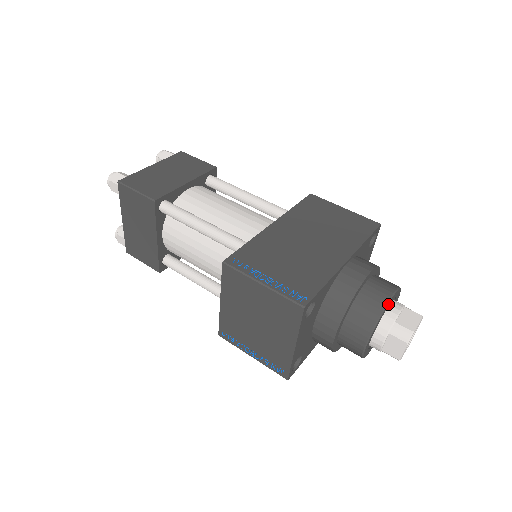
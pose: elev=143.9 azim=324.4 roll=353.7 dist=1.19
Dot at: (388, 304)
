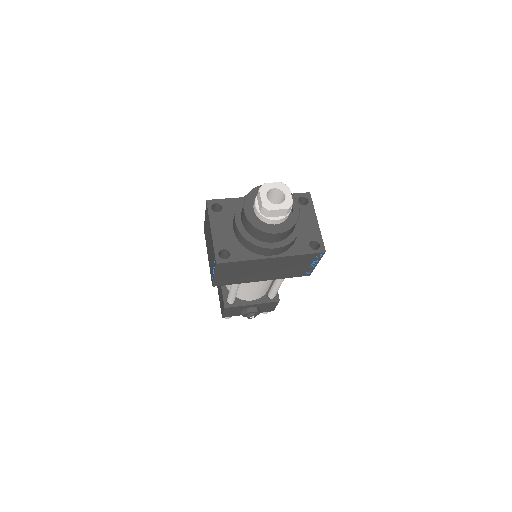
Dot at: occluded
